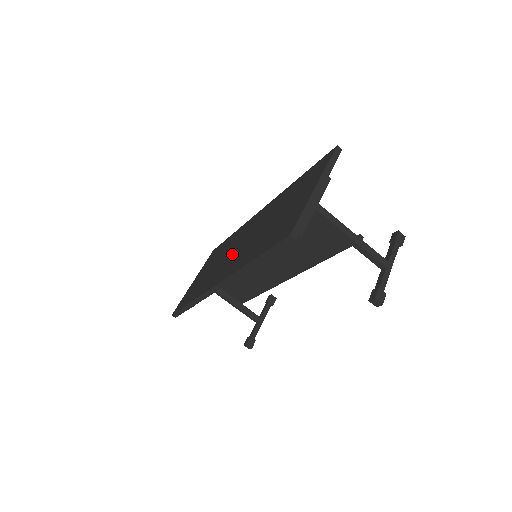
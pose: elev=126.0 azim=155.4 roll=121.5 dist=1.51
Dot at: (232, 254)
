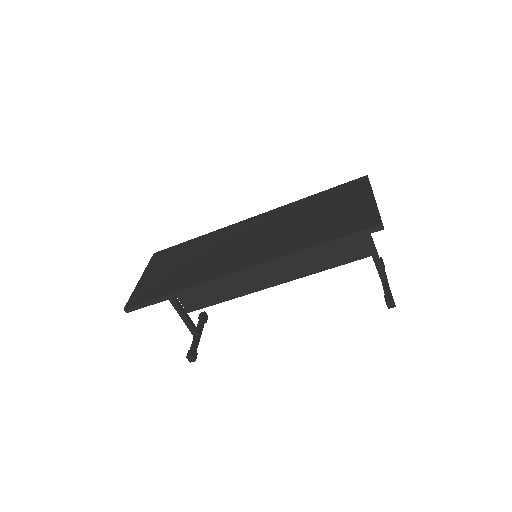
Dot at: (239, 248)
